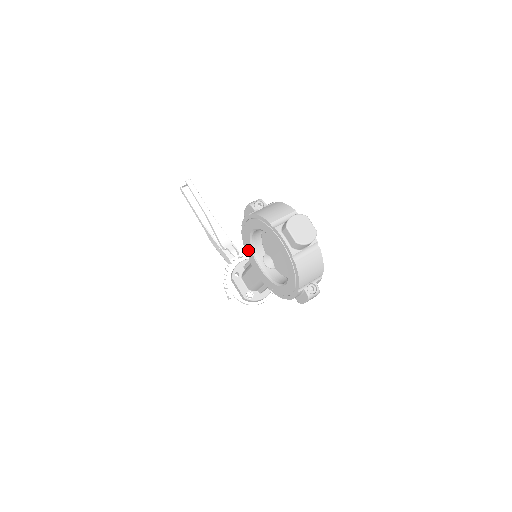
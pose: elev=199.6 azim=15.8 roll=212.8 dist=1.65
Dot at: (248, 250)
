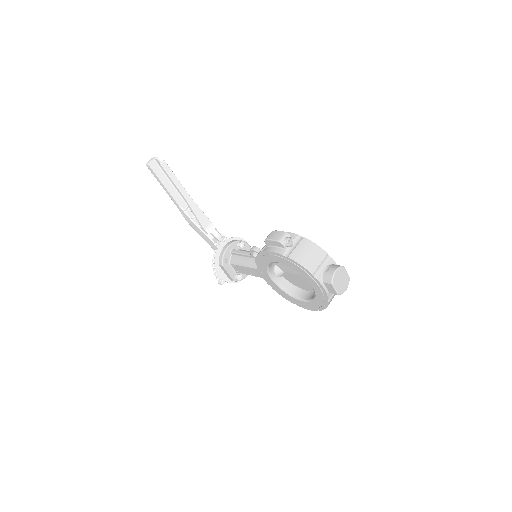
Dot at: (261, 265)
